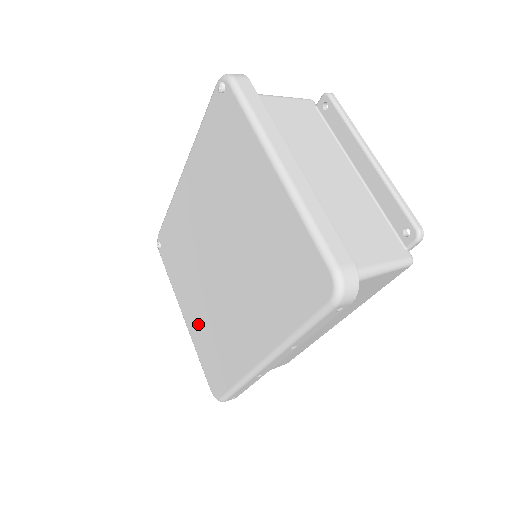
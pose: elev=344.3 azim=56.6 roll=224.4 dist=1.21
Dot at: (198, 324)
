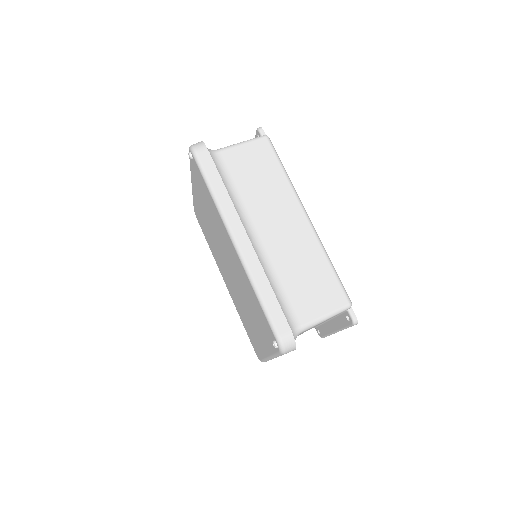
Dot at: (201, 211)
